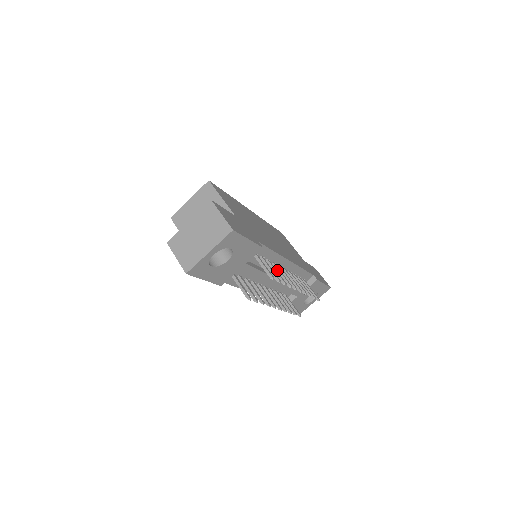
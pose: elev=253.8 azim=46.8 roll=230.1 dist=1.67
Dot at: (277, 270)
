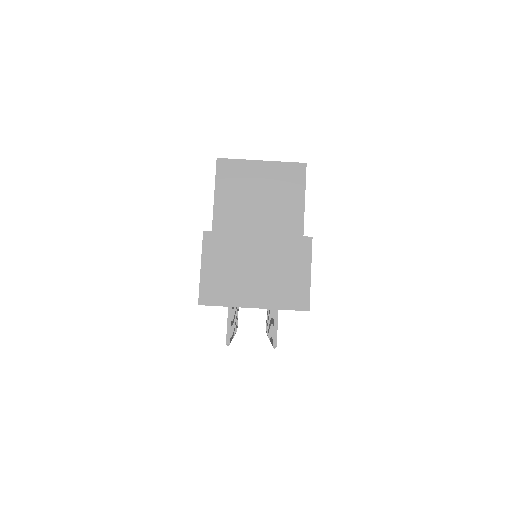
Dot at: occluded
